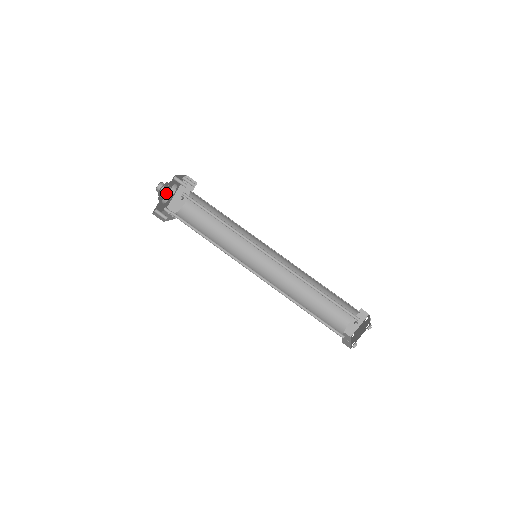
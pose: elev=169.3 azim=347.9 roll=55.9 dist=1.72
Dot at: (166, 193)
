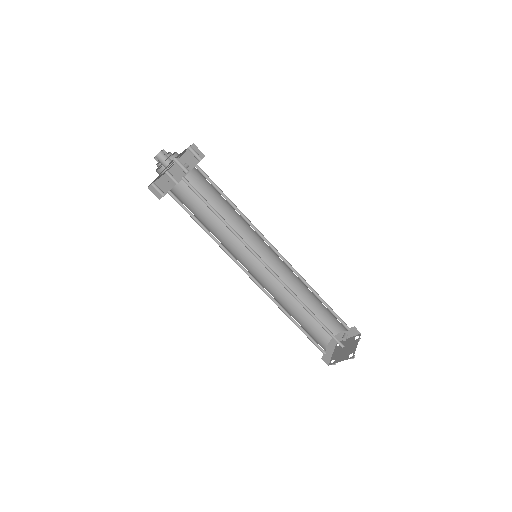
Dot at: (165, 166)
